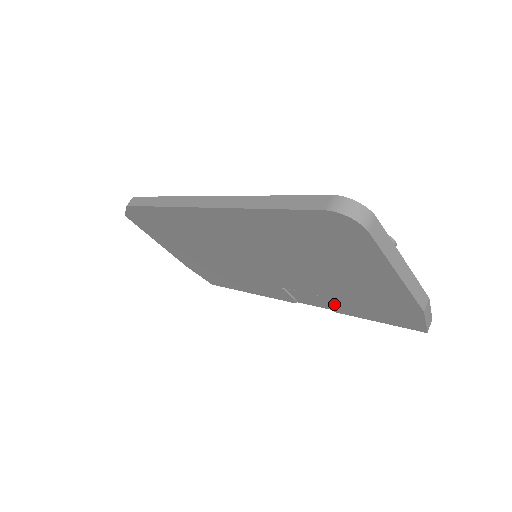
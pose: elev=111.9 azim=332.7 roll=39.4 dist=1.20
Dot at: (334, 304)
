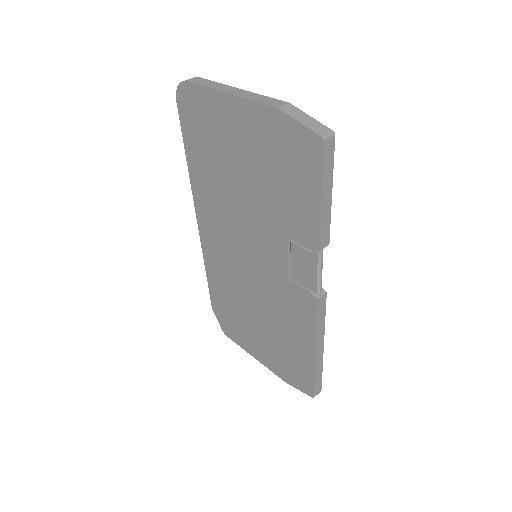
Dot at: (301, 233)
